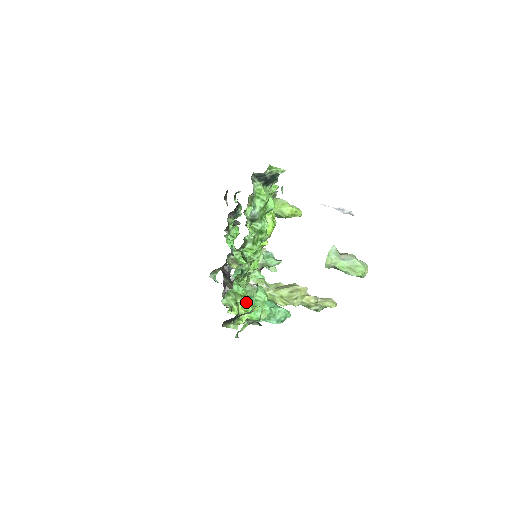
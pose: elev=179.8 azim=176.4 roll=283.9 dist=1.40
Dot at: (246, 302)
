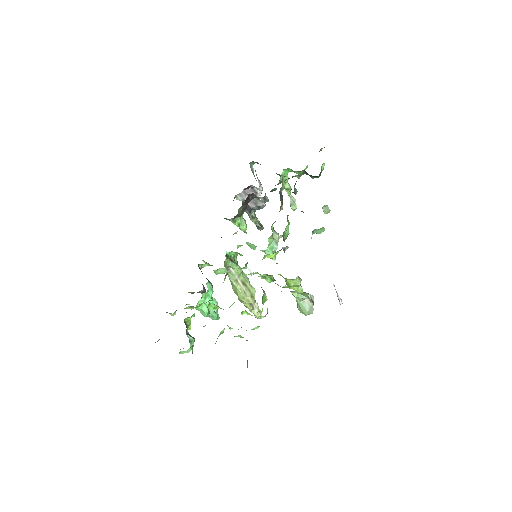
Dot at: (196, 307)
